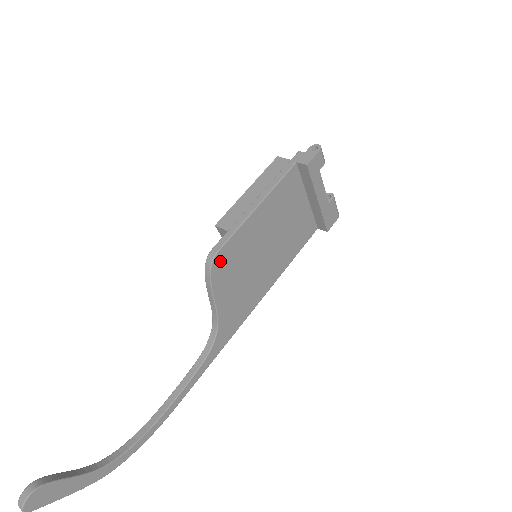
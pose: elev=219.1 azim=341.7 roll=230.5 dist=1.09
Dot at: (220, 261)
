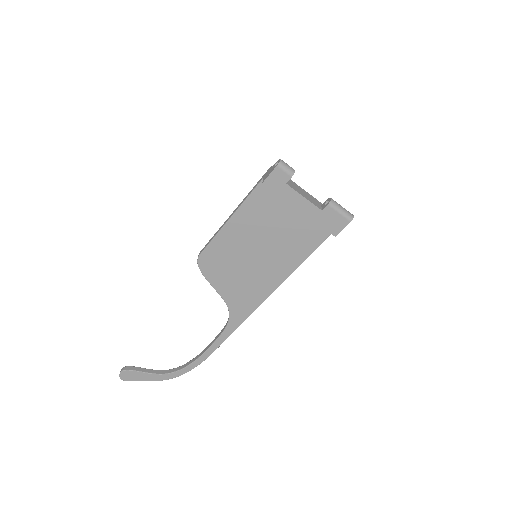
Dot at: (206, 261)
